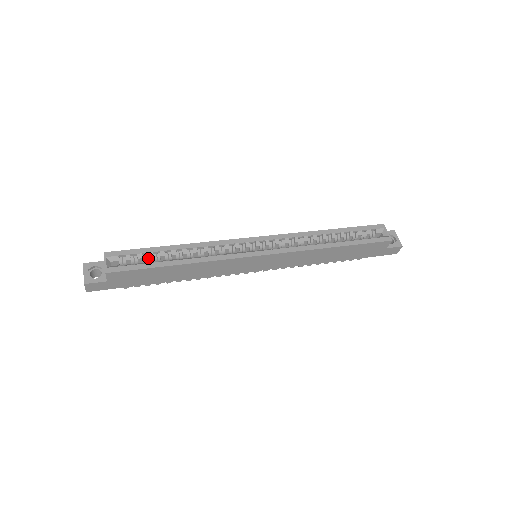
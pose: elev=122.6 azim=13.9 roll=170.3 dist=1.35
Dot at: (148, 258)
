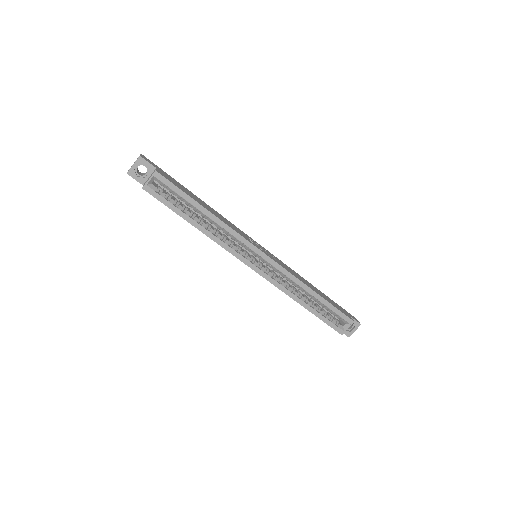
Dot at: (182, 200)
